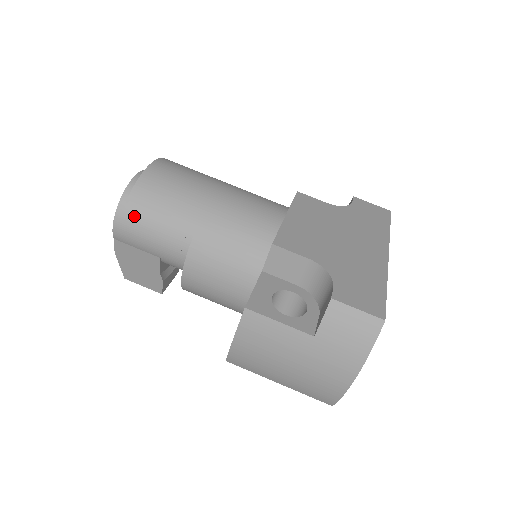
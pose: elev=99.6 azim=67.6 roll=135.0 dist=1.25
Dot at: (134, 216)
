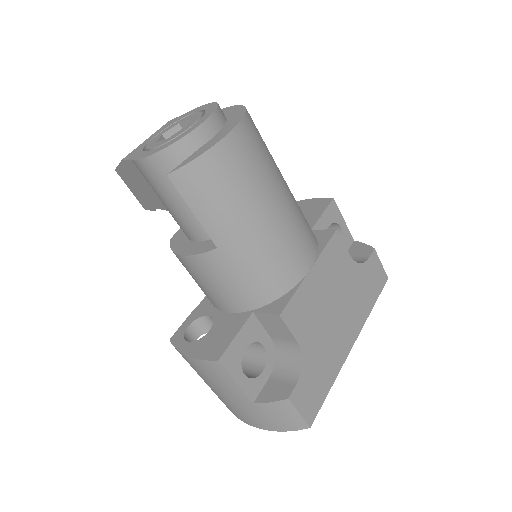
Dot at: occluded
